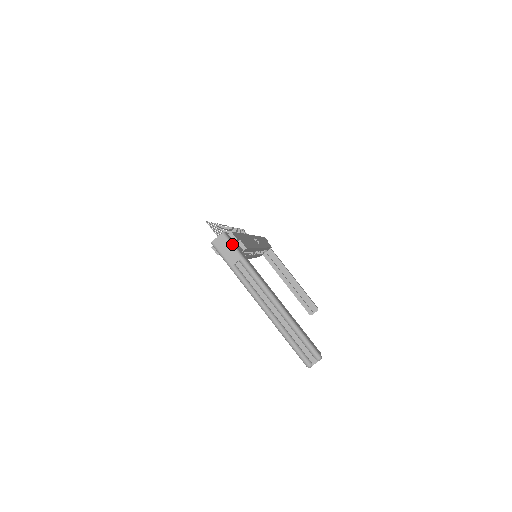
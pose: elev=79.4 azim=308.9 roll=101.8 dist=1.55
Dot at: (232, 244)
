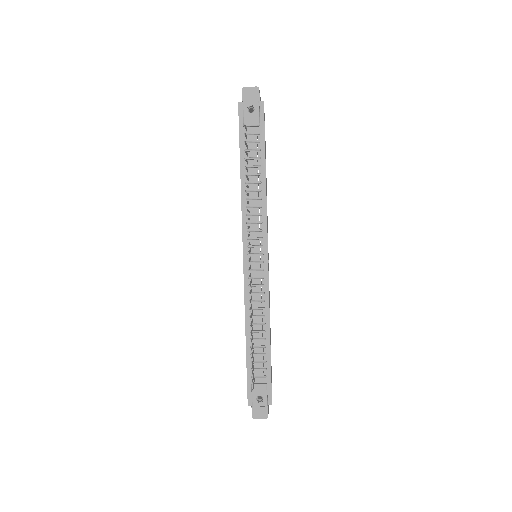
Dot at: occluded
